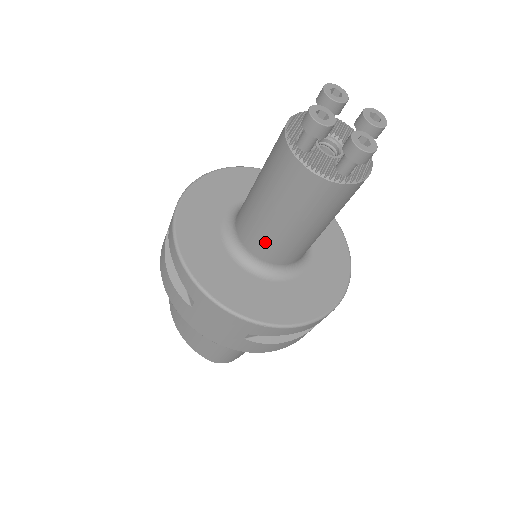
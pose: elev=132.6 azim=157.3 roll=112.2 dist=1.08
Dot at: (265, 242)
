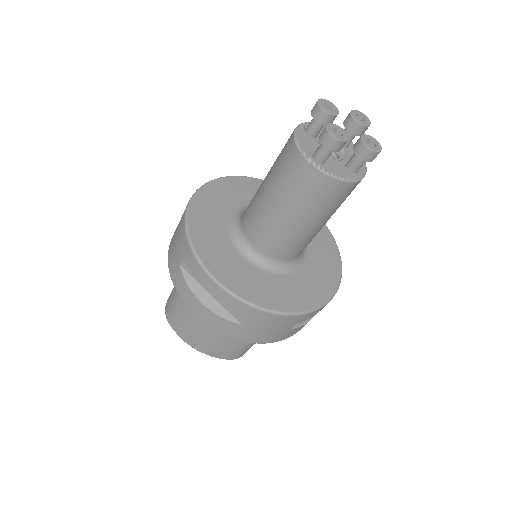
Dot at: (288, 245)
